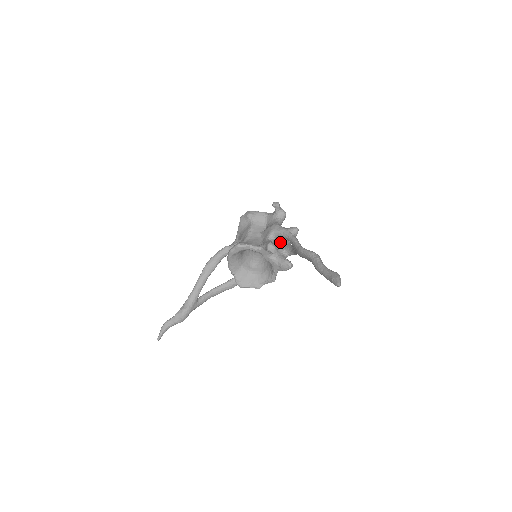
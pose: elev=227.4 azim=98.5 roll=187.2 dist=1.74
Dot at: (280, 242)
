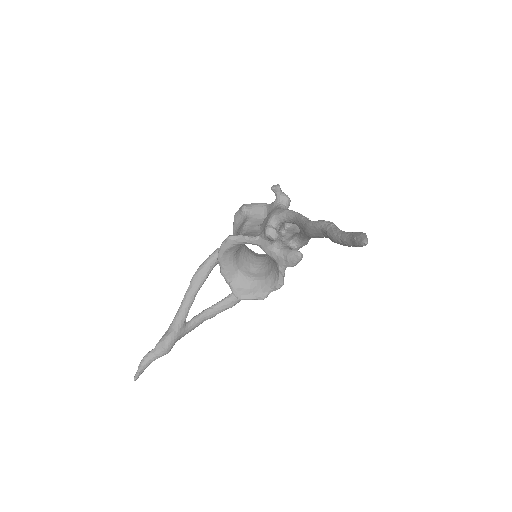
Dot at: (285, 233)
